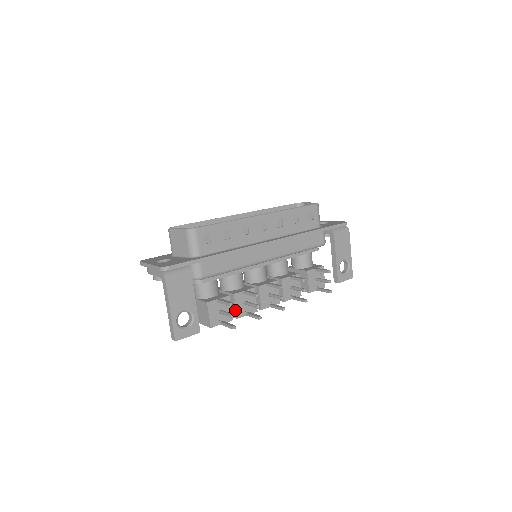
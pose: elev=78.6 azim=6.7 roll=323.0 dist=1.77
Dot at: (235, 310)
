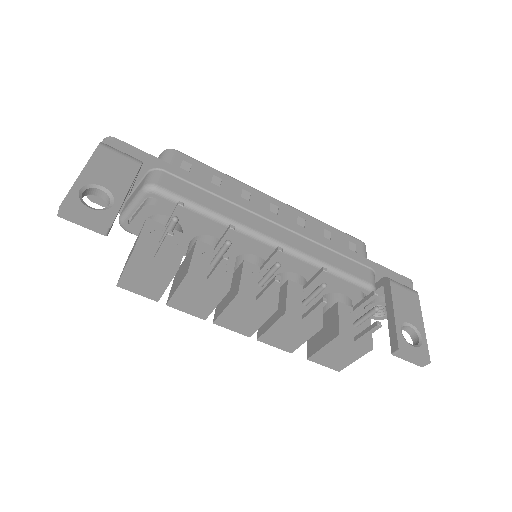
Dot at: (190, 261)
